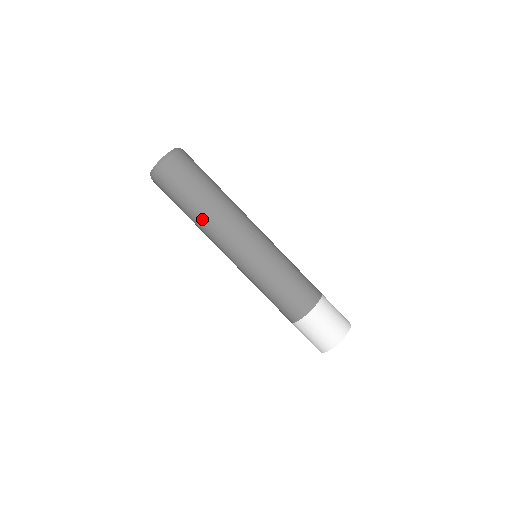
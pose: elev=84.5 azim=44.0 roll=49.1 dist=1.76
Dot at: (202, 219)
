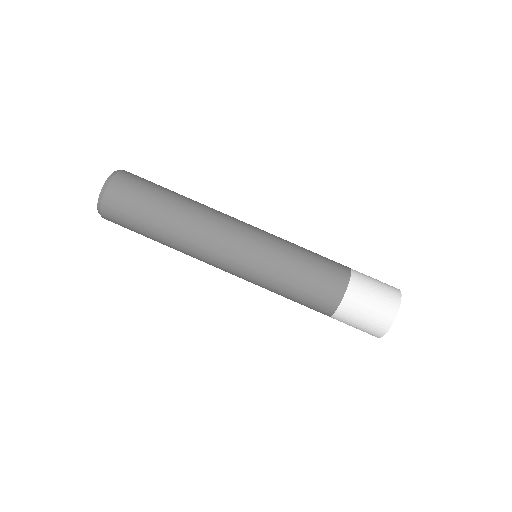
Dot at: (177, 231)
